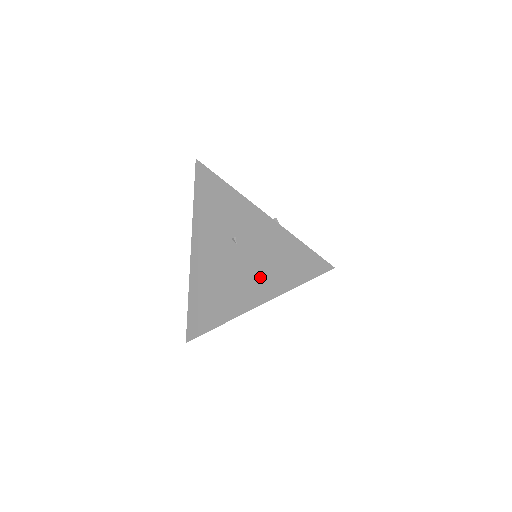
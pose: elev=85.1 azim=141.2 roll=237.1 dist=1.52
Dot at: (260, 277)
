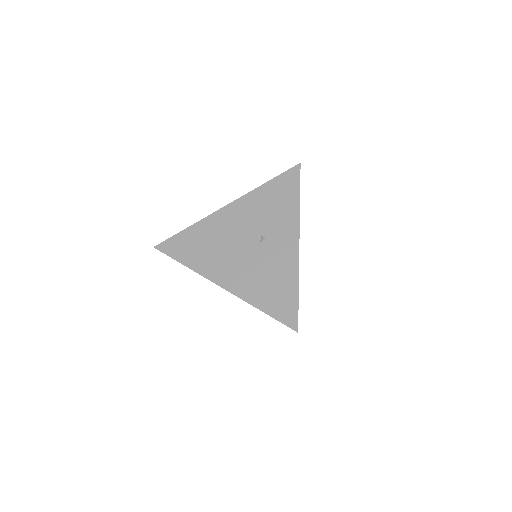
Dot at: (250, 278)
